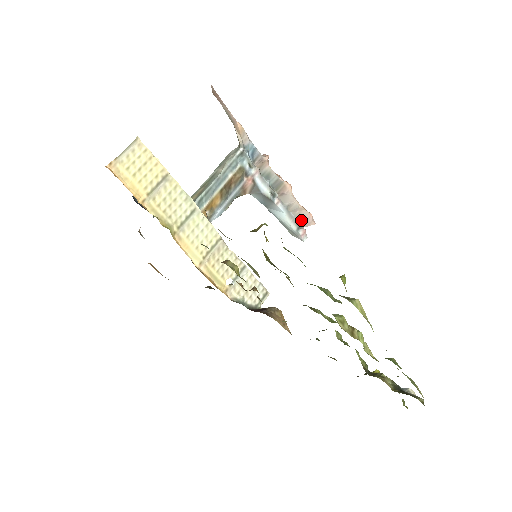
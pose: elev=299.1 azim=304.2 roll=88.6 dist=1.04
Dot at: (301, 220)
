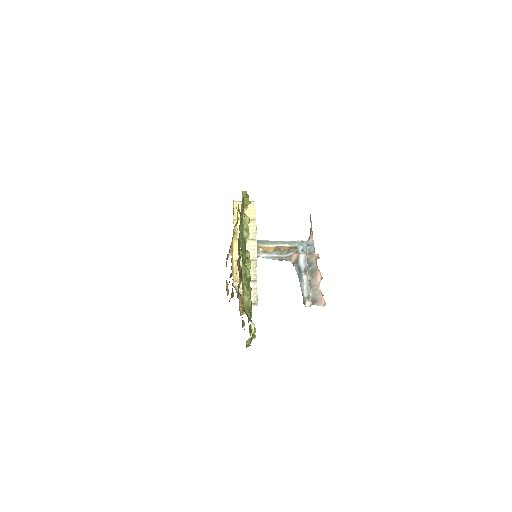
Dot at: (316, 299)
